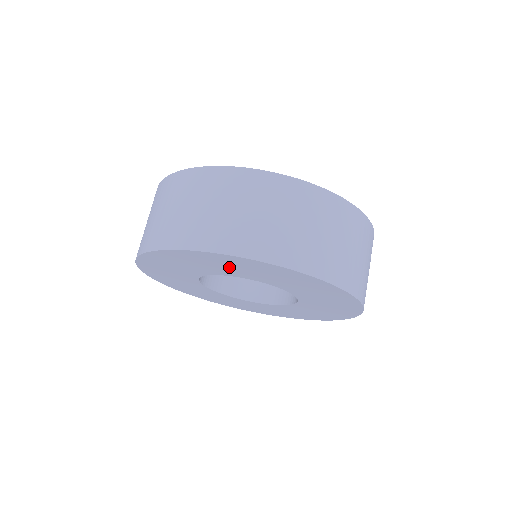
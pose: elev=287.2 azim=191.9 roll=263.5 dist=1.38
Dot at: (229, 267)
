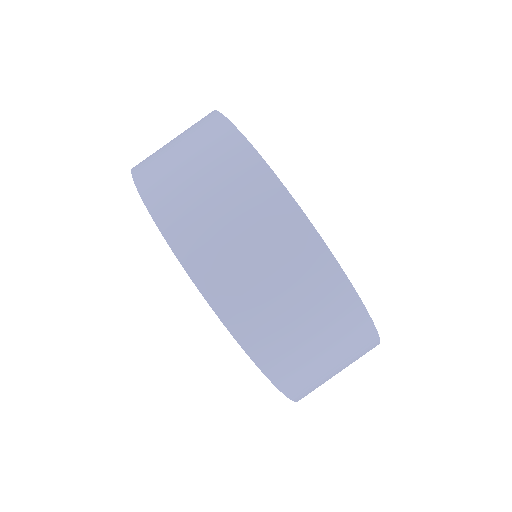
Dot at: occluded
